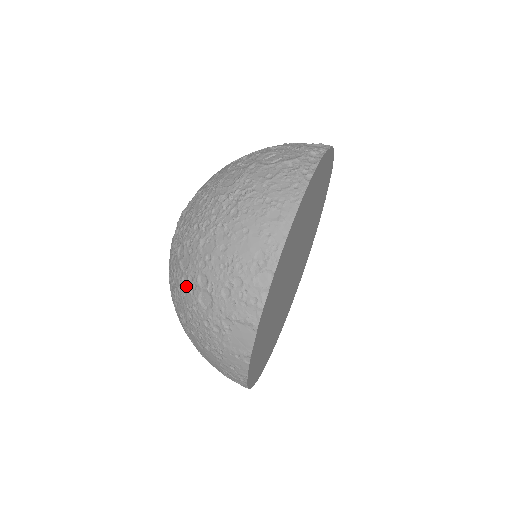
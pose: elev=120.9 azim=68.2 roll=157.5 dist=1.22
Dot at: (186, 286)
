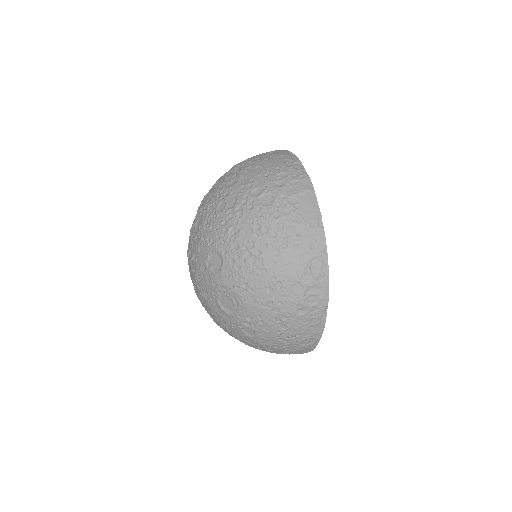
Dot at: (243, 210)
